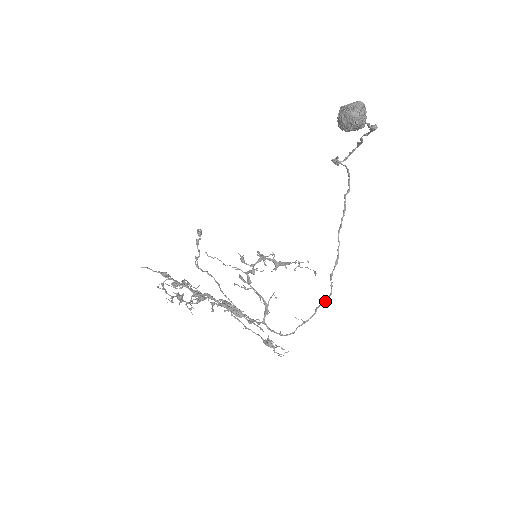
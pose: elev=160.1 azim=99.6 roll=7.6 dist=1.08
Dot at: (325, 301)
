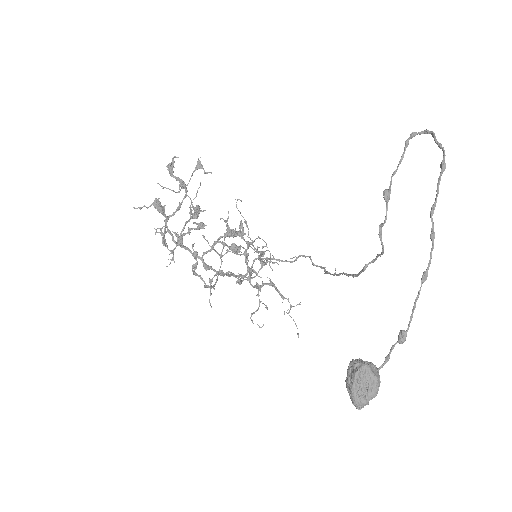
Dot at: (318, 266)
